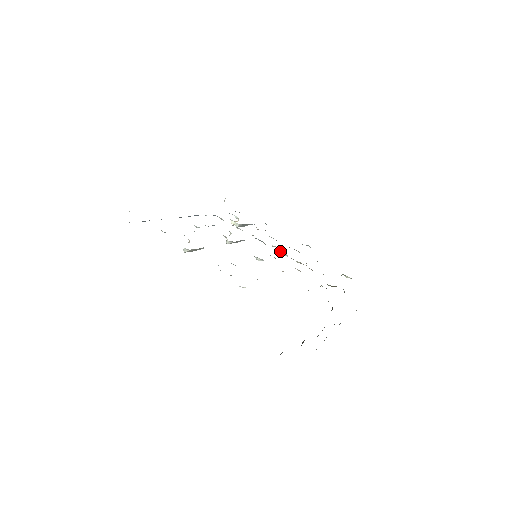
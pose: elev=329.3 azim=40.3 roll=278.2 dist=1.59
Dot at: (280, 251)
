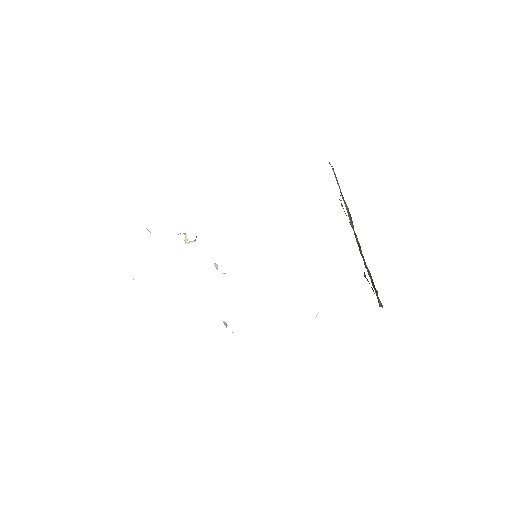
Dot at: occluded
